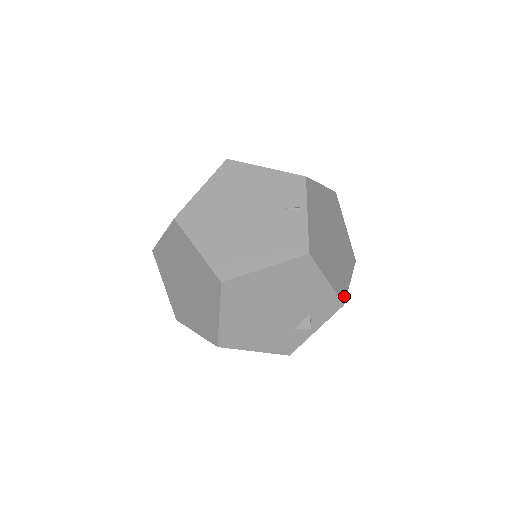
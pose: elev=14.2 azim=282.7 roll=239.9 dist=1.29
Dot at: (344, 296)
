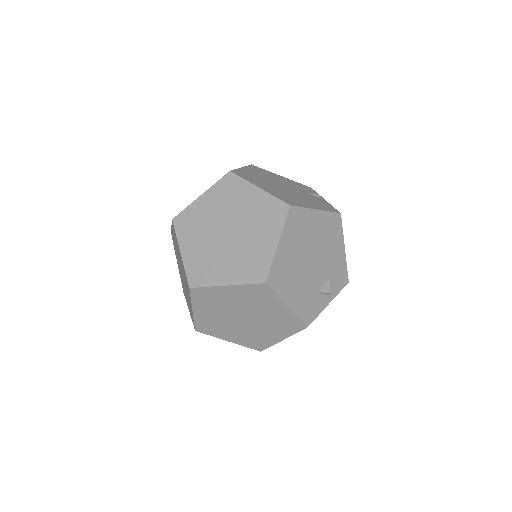
Dot at: occluded
